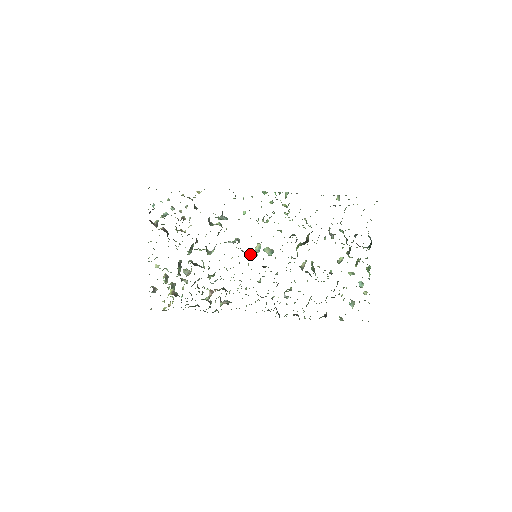
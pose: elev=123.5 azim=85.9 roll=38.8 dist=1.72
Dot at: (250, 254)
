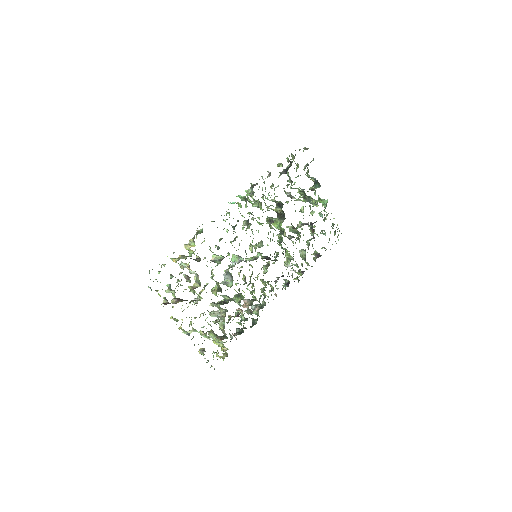
Dot at: (254, 259)
